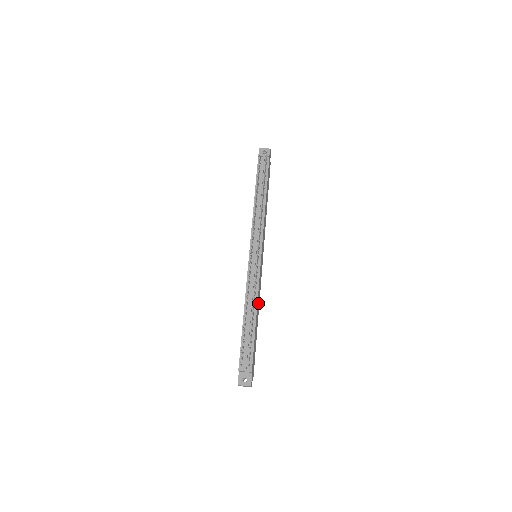
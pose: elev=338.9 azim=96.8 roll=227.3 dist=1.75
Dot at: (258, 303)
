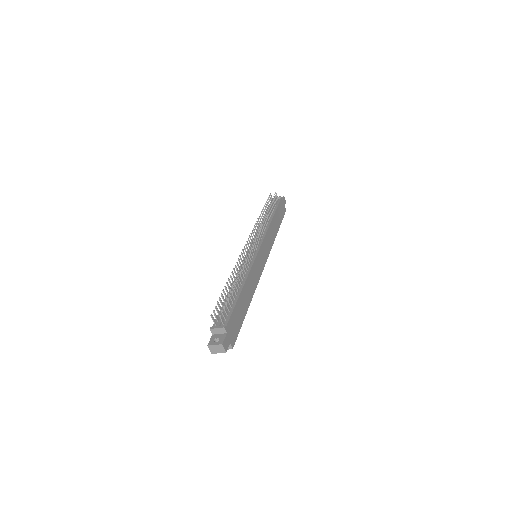
Dot at: (250, 286)
